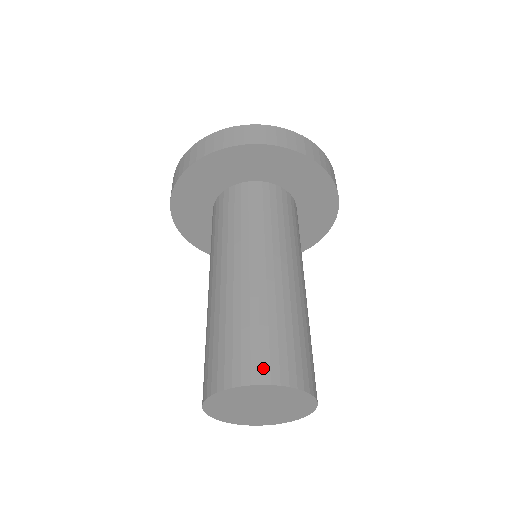
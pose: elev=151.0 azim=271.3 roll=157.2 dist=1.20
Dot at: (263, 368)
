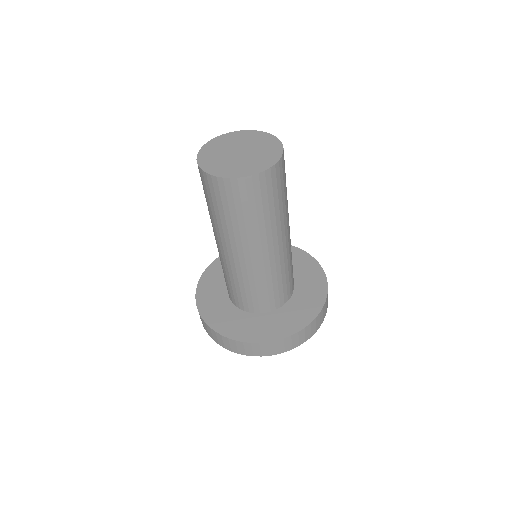
Dot at: occluded
